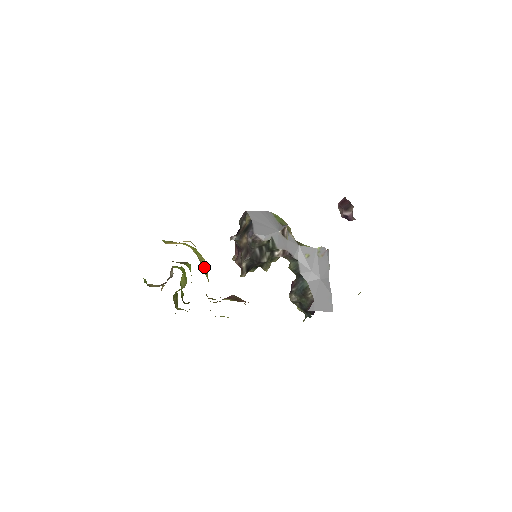
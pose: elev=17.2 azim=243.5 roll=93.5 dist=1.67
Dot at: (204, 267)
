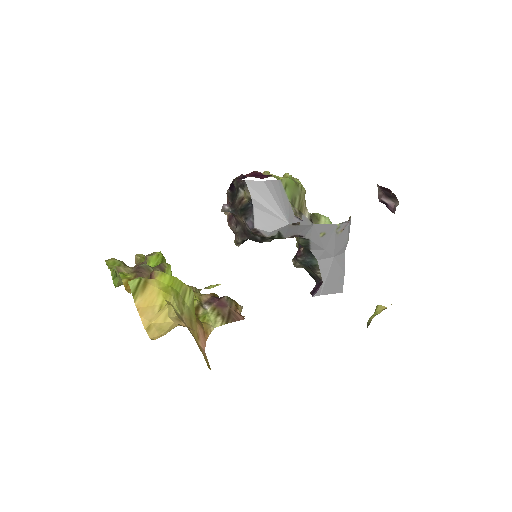
Dot at: (189, 303)
